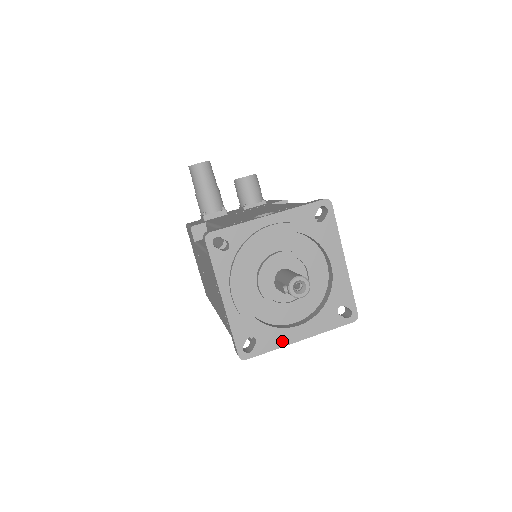
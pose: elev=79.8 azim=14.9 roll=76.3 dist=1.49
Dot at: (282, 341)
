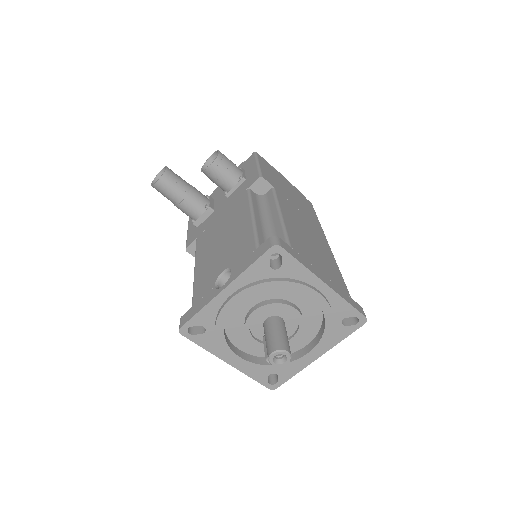
Dot at: (301, 365)
